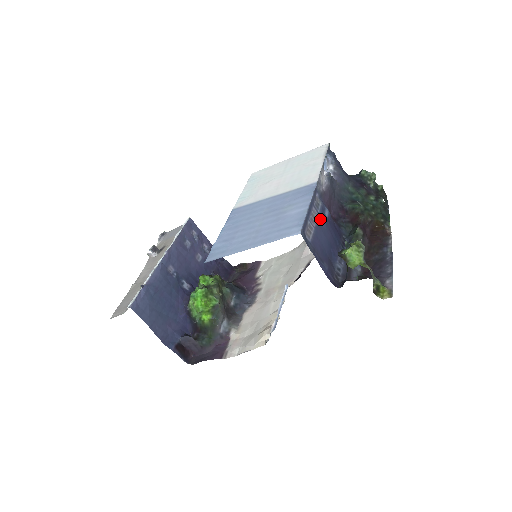
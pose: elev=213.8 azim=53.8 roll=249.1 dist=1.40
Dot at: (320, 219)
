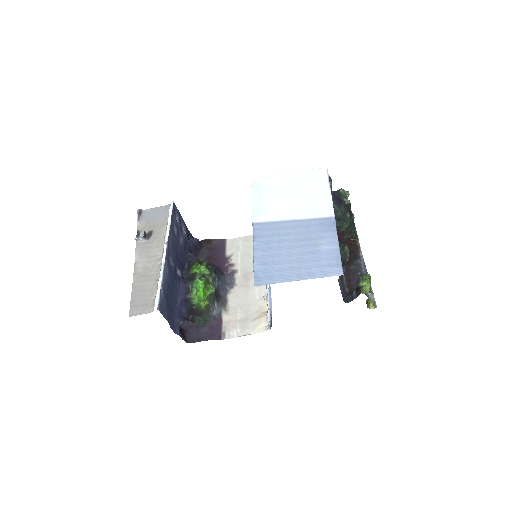
Dot at: occluded
